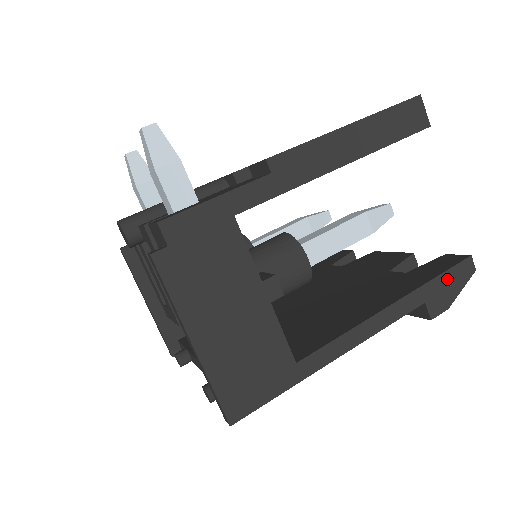
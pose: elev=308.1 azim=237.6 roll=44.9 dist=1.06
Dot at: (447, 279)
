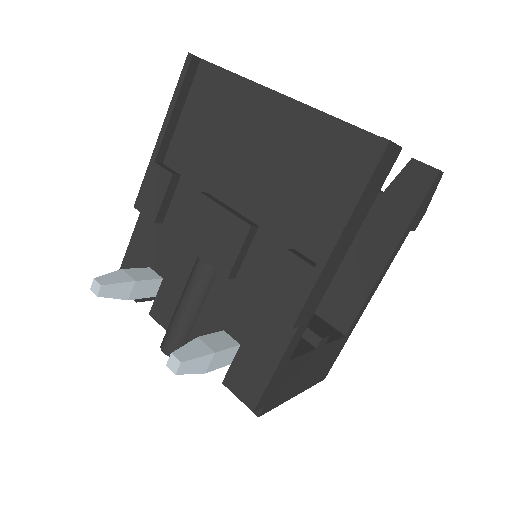
Dot at: (423, 203)
